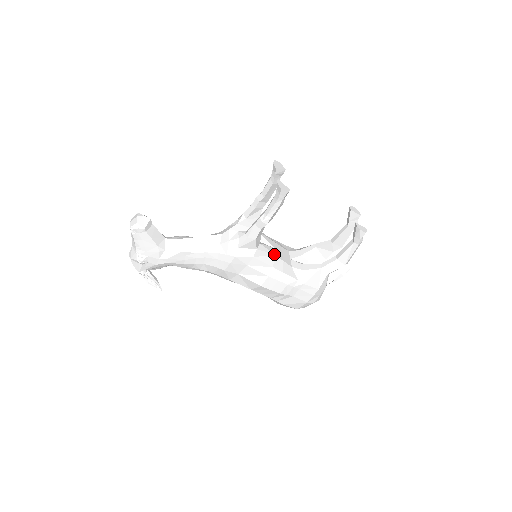
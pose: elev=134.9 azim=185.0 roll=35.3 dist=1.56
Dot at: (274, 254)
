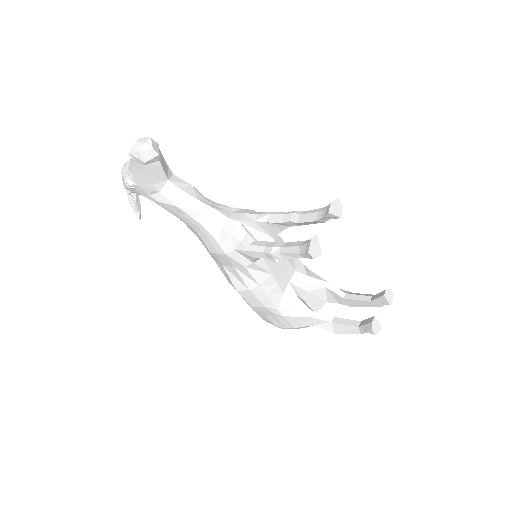
Dot at: (272, 273)
